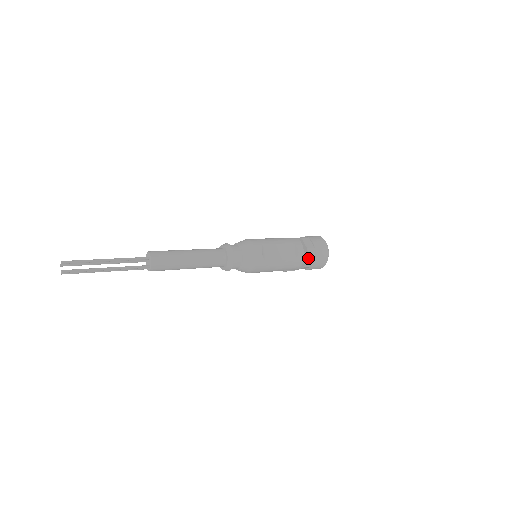
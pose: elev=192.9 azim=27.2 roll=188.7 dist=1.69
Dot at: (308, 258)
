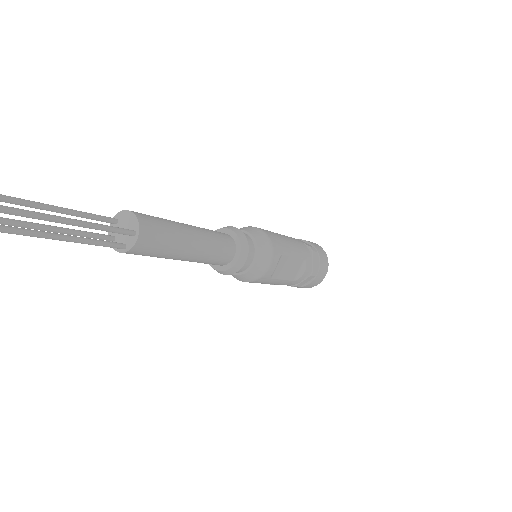
Dot at: (304, 280)
